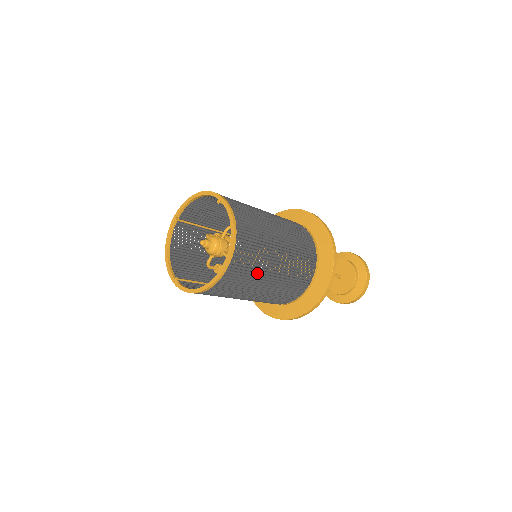
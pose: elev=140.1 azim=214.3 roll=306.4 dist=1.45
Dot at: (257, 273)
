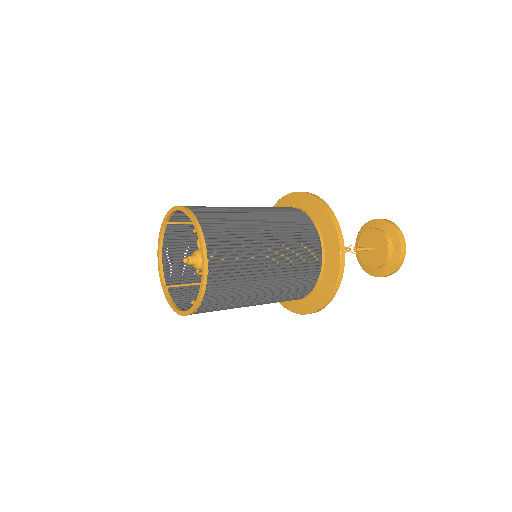
Dot at: (239, 300)
